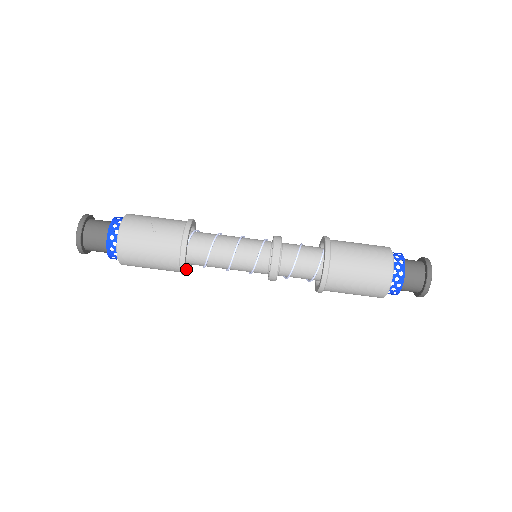
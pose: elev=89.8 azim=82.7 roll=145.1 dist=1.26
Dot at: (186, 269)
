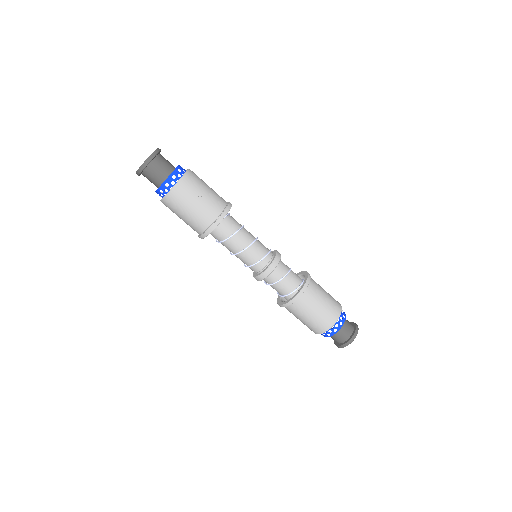
Dot at: occluded
